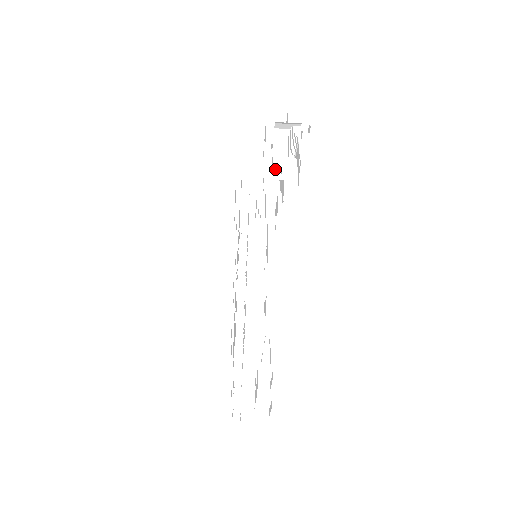
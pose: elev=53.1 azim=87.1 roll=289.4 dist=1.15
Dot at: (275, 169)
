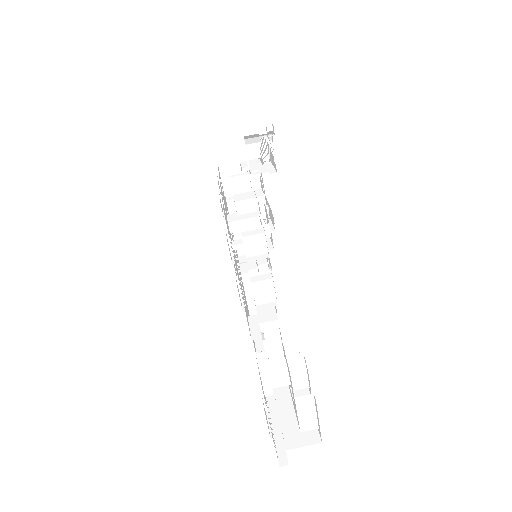
Dot at: (253, 172)
